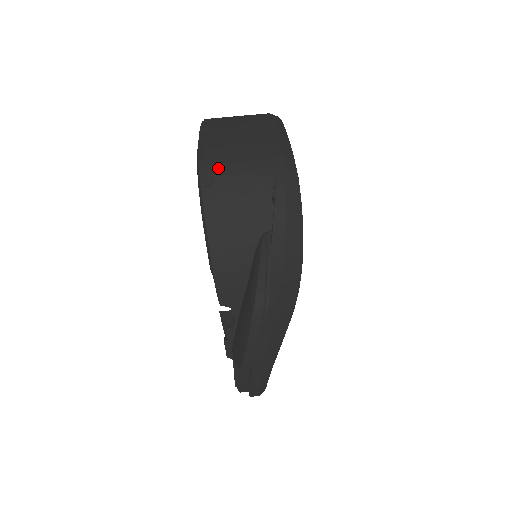
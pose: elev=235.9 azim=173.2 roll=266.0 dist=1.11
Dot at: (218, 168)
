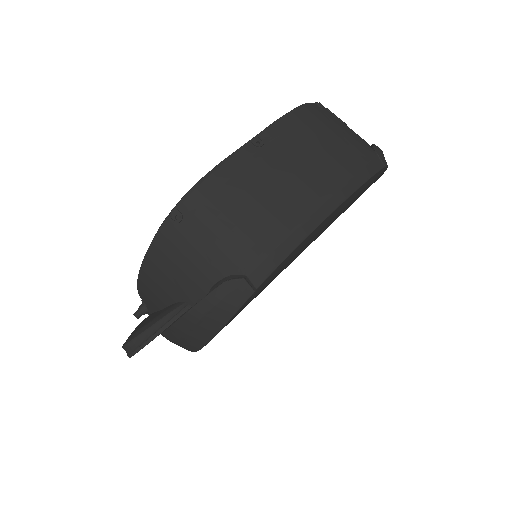
Dot at: (198, 213)
